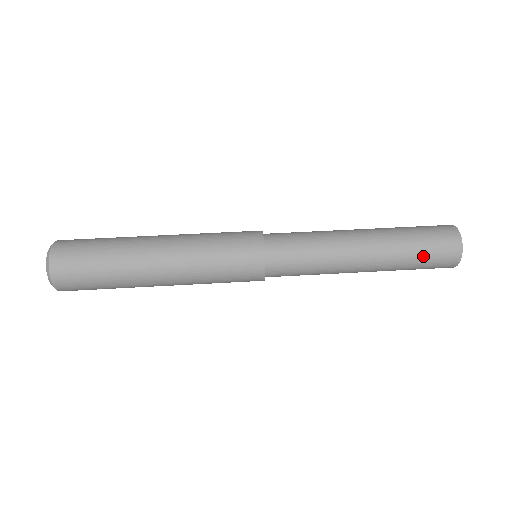
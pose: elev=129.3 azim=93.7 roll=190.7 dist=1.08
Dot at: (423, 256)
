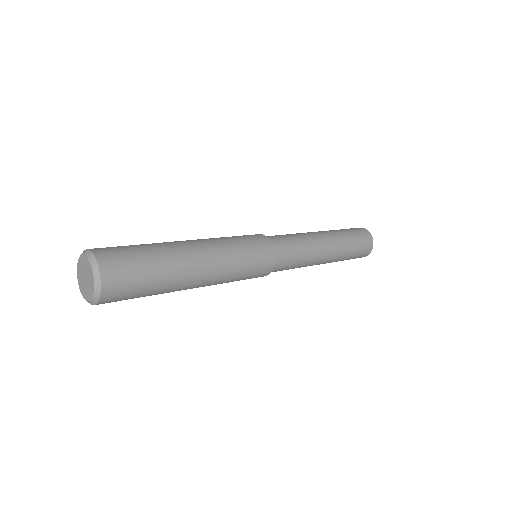
Dot at: (355, 253)
